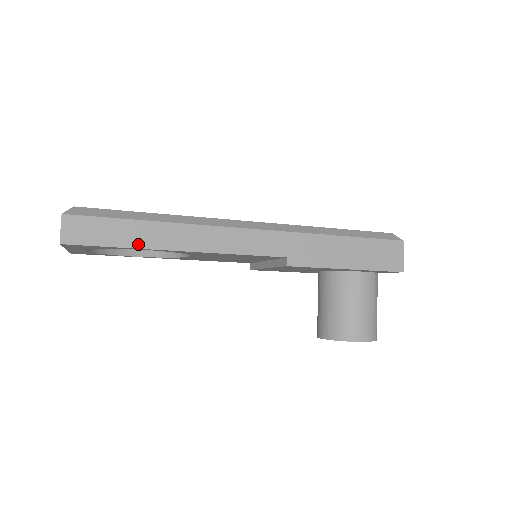
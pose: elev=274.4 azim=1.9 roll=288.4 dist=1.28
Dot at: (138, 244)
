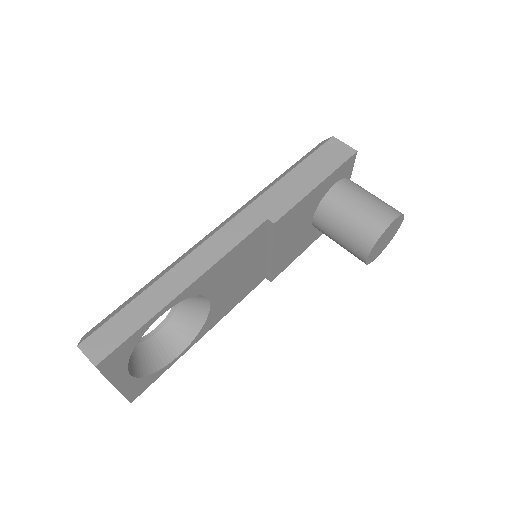
Dot at: (153, 312)
